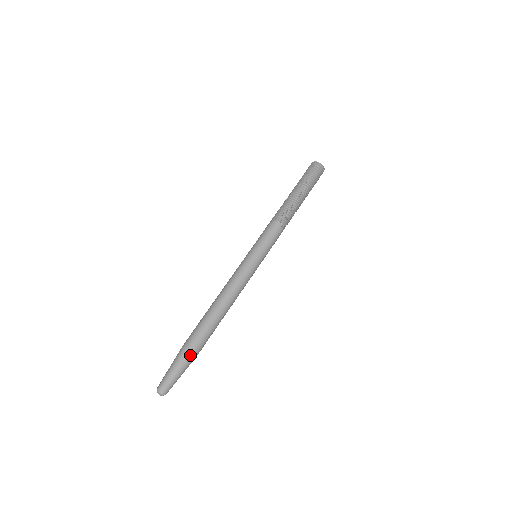
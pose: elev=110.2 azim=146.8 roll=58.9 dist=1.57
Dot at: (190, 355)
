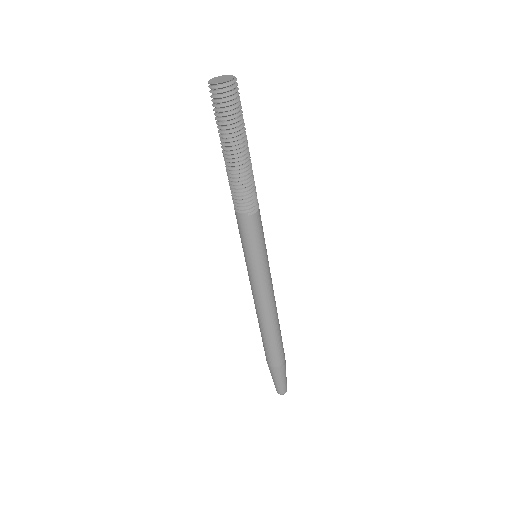
Dot at: (276, 369)
